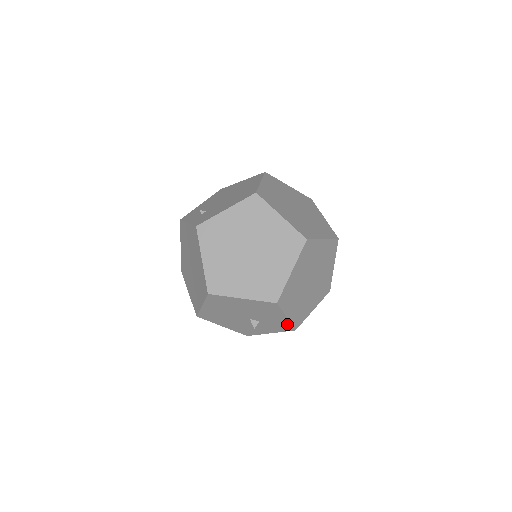
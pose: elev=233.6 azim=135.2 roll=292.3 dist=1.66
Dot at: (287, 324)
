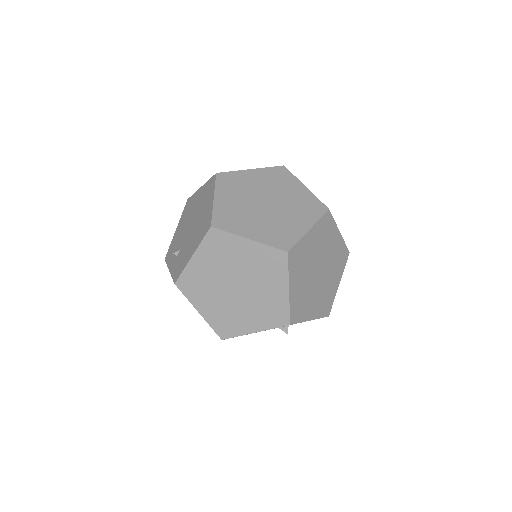
Dot at: occluded
